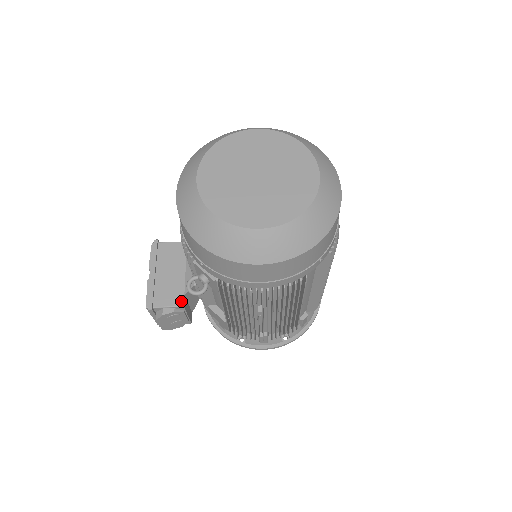
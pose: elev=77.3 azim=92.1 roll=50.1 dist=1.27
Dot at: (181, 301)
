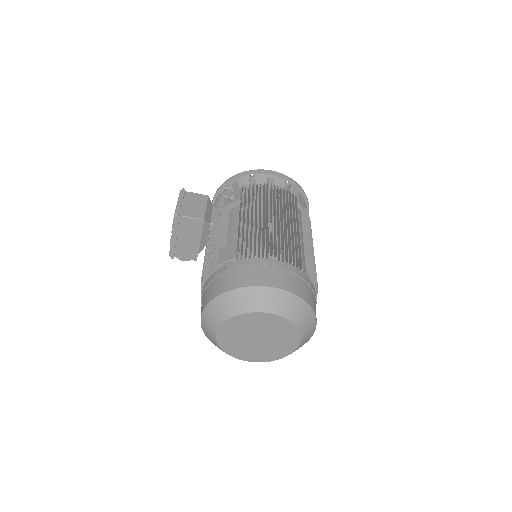
Dot at: (195, 258)
